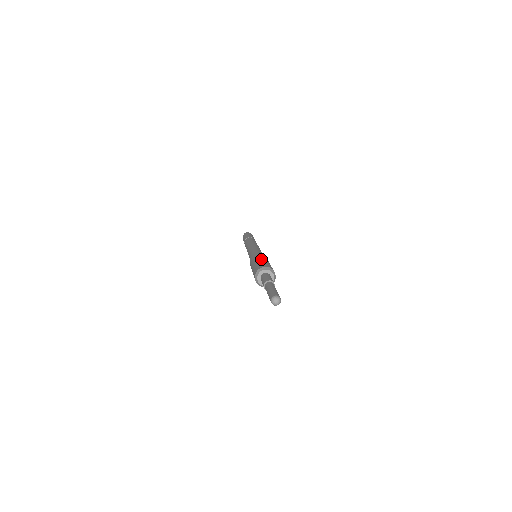
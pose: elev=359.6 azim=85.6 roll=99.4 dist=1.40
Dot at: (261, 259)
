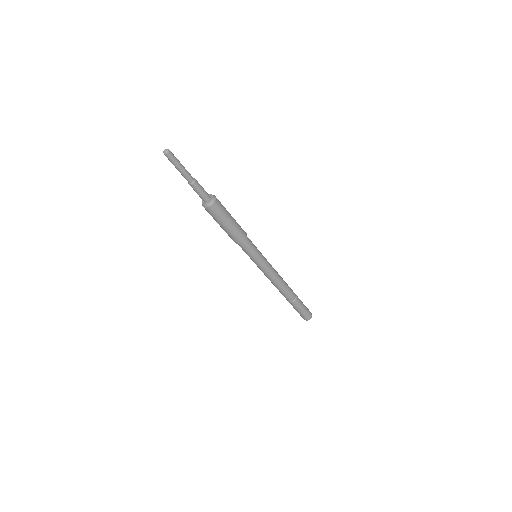
Dot at: occluded
